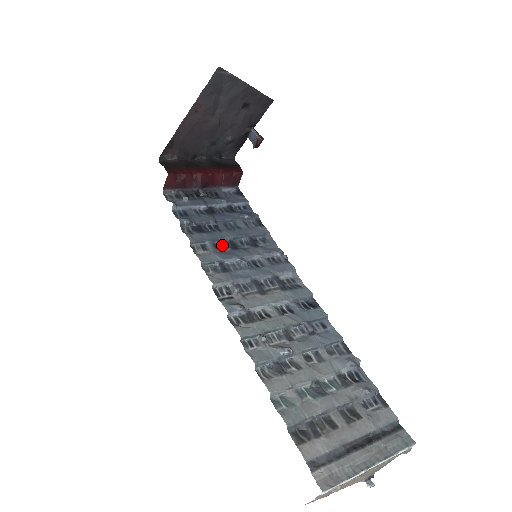
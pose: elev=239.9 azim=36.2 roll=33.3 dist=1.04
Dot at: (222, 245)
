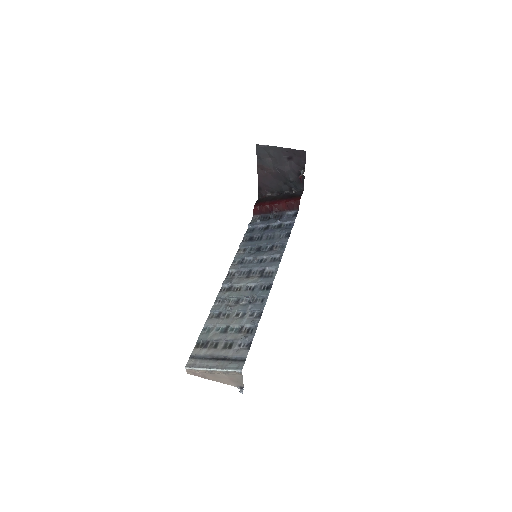
Dot at: (255, 249)
